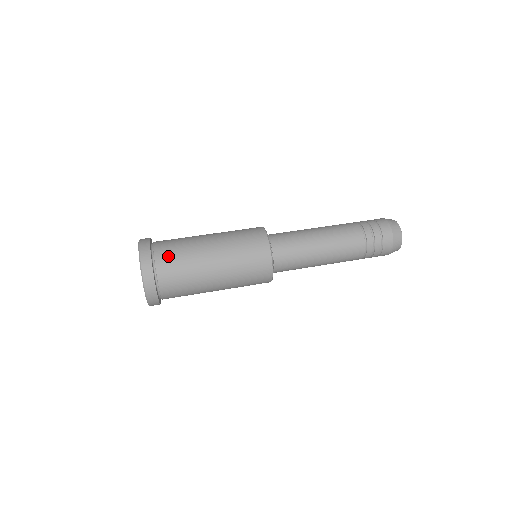
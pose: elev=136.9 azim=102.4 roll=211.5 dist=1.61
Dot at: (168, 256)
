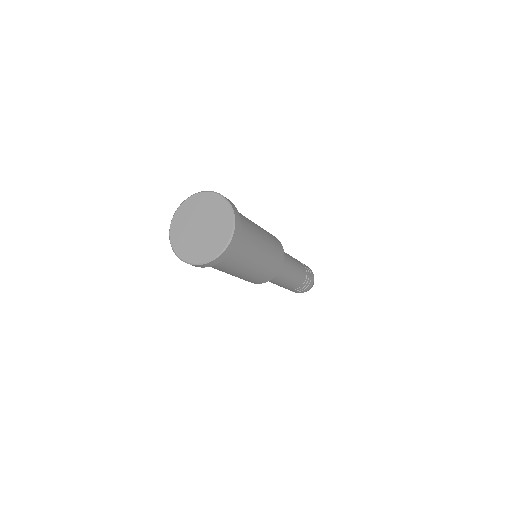
Dot at: occluded
